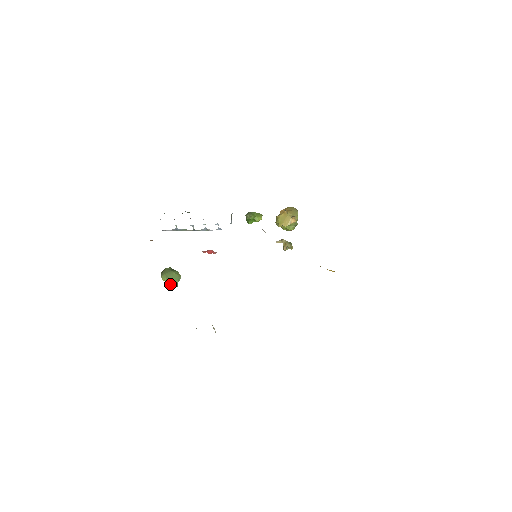
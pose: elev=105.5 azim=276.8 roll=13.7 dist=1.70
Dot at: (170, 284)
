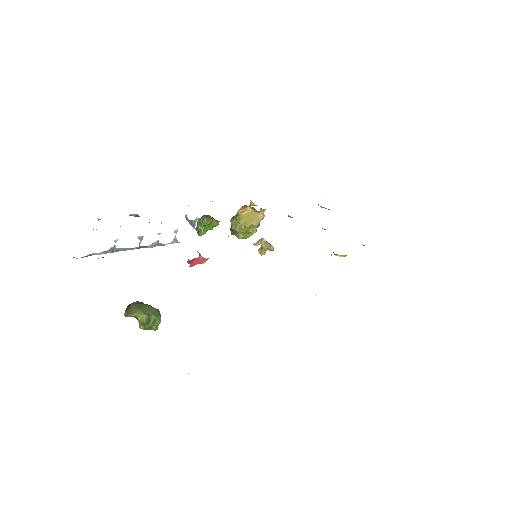
Dot at: (148, 326)
